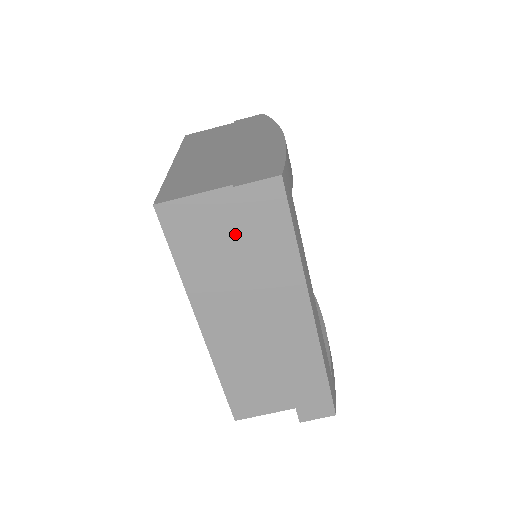
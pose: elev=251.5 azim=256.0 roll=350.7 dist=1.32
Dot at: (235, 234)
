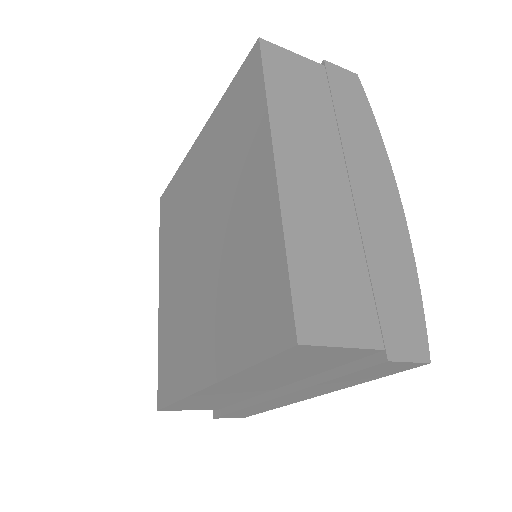
Dot at: (332, 364)
